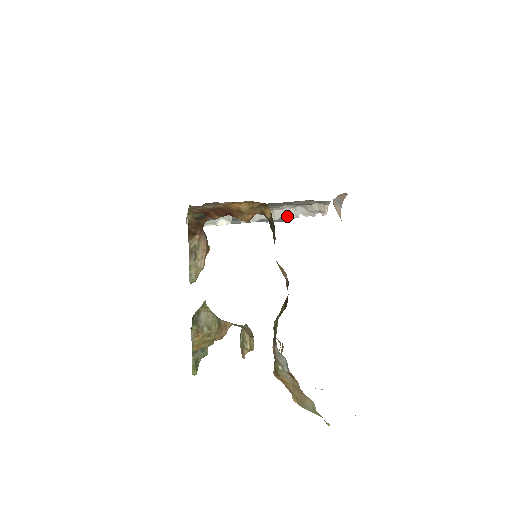
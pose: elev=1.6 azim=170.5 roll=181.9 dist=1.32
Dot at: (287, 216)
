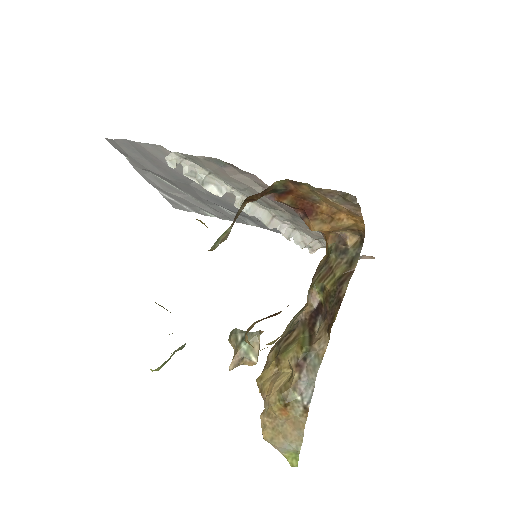
Dot at: (281, 232)
